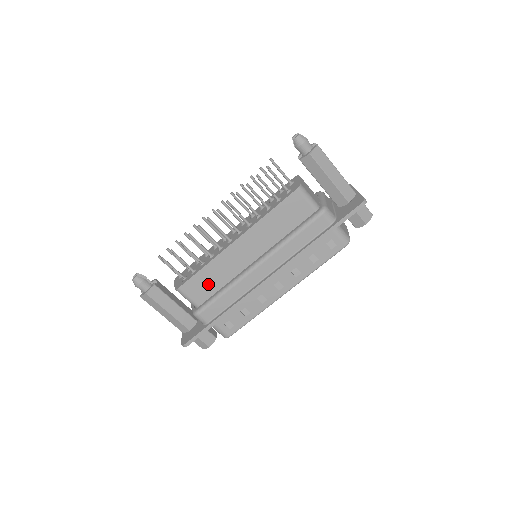
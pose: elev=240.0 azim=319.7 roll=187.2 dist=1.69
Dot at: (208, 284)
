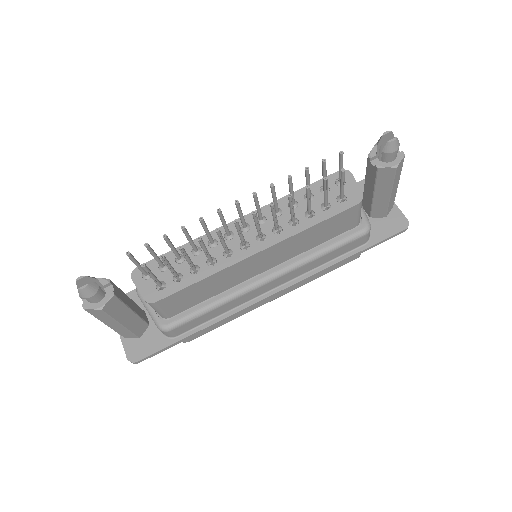
Dot at: (195, 296)
